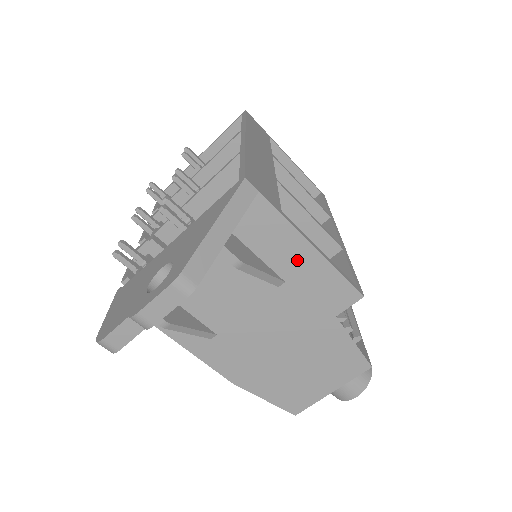
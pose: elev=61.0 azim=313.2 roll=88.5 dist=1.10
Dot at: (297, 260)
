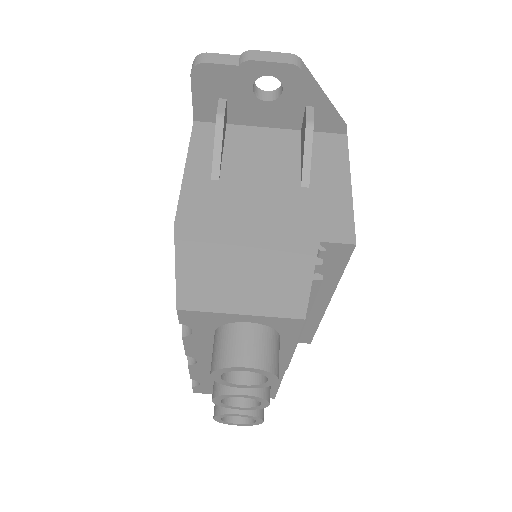
Dot at: (332, 182)
